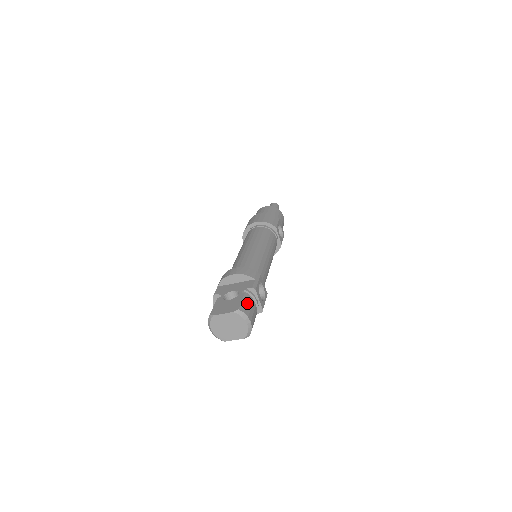
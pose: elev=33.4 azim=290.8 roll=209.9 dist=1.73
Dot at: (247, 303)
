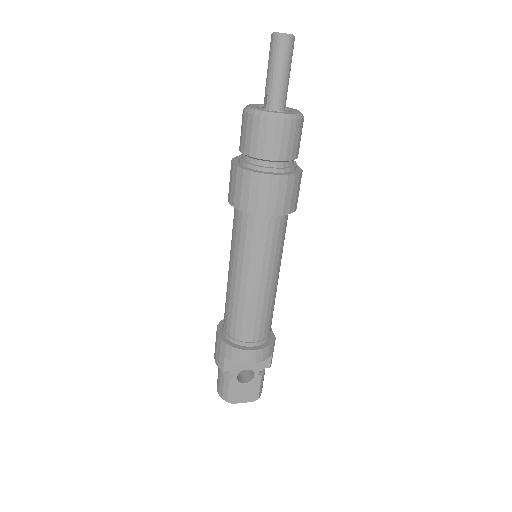
Dot at: occluded
